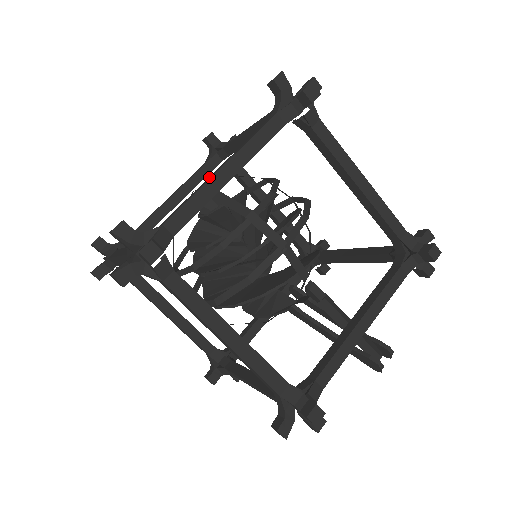
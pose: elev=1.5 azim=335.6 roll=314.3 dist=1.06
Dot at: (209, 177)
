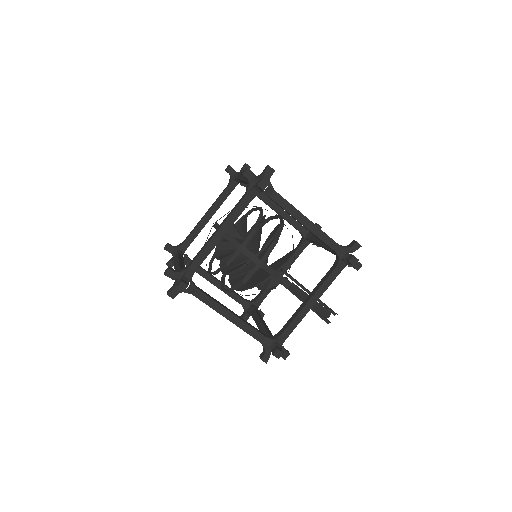
Dot at: (211, 236)
